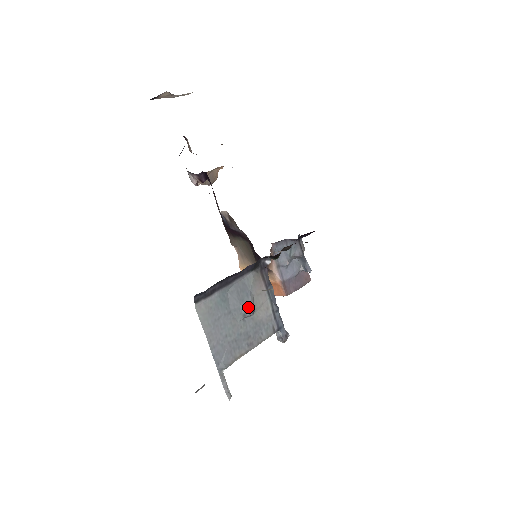
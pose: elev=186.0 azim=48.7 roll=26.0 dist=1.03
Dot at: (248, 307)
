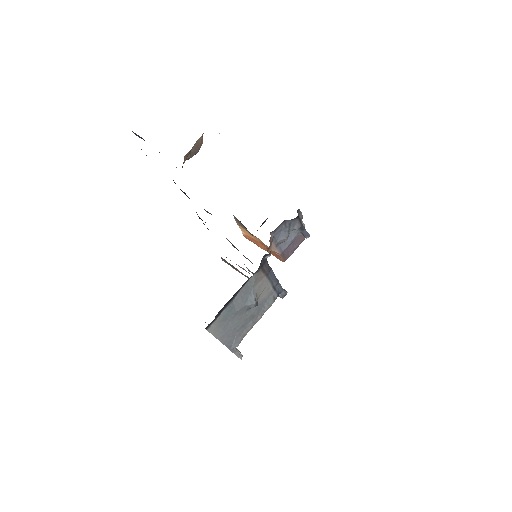
Dot at: (252, 304)
